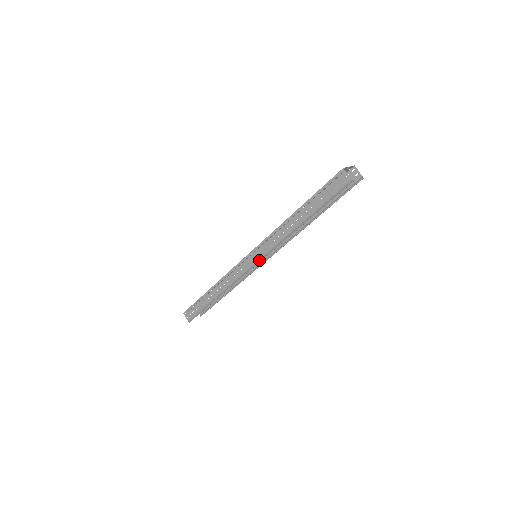
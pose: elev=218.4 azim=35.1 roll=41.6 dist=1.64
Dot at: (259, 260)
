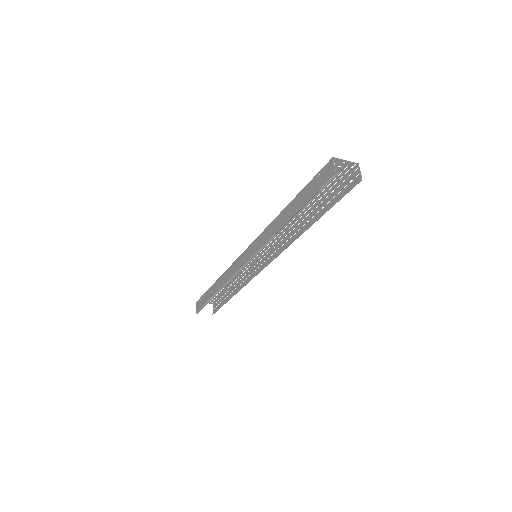
Dot at: (251, 258)
